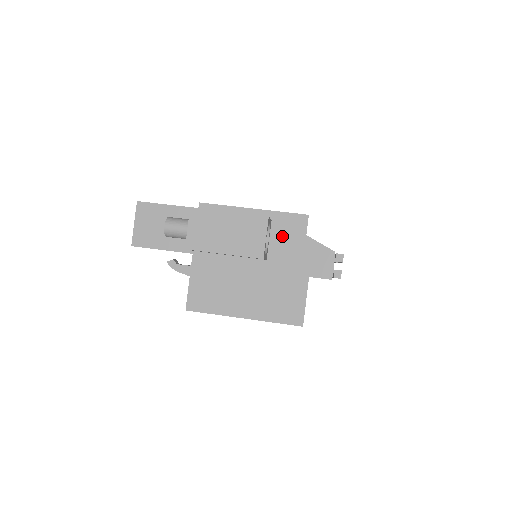
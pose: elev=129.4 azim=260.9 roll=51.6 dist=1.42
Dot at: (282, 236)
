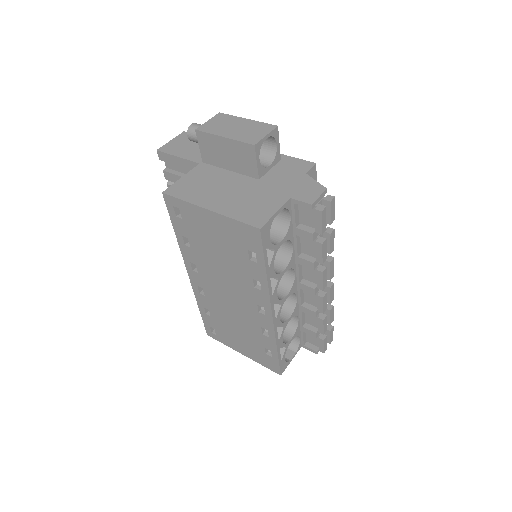
Dot at: (283, 169)
